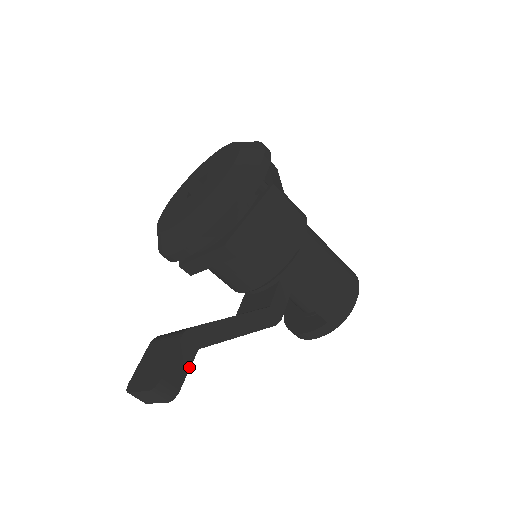
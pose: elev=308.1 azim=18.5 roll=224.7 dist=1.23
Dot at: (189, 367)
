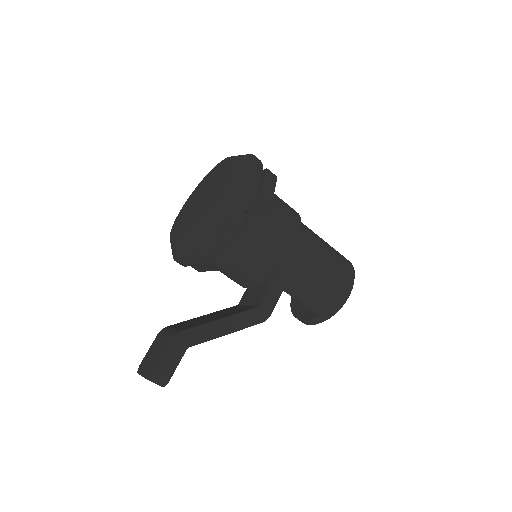
Dot at: (178, 362)
